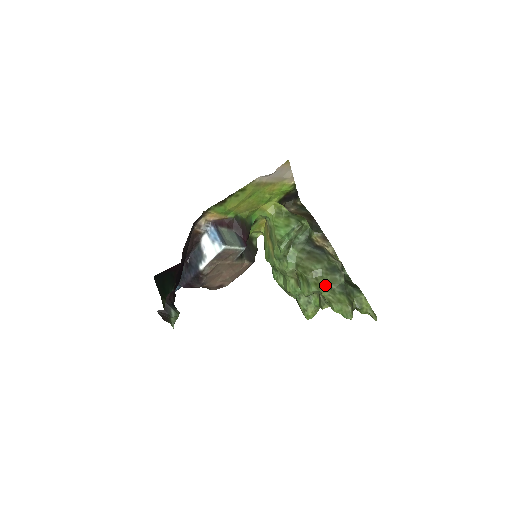
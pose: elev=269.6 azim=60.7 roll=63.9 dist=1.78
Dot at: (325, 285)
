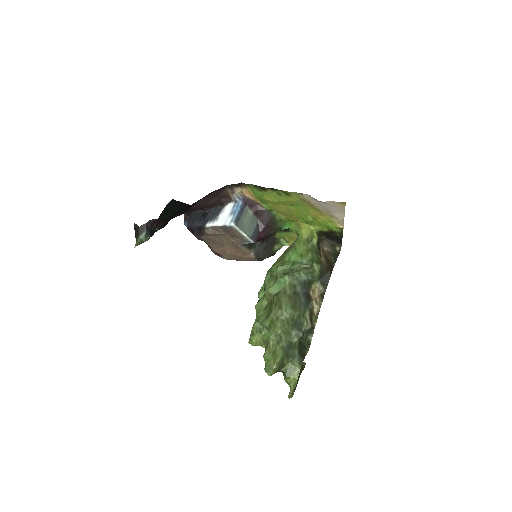
Dot at: (278, 329)
